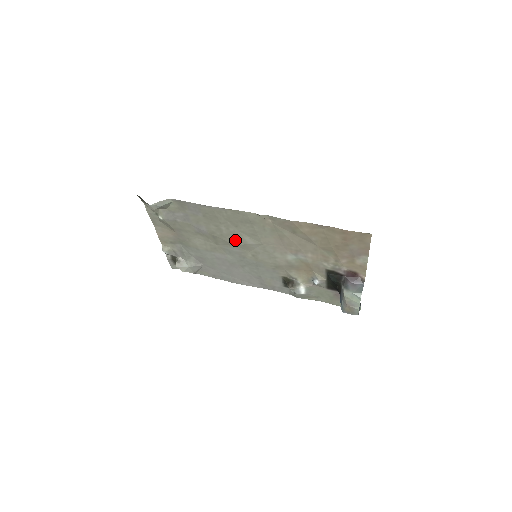
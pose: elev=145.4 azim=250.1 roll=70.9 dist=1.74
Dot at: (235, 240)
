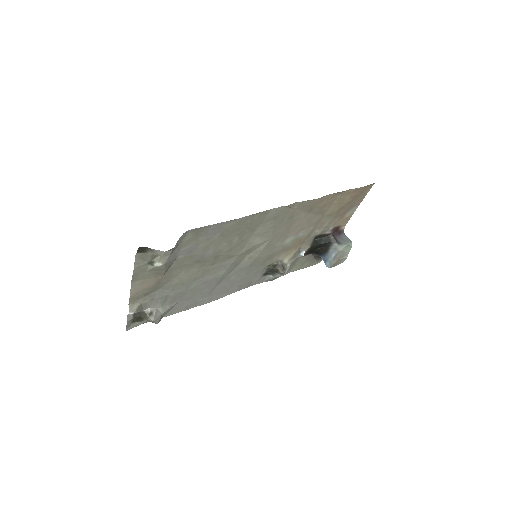
Dot at: (241, 249)
